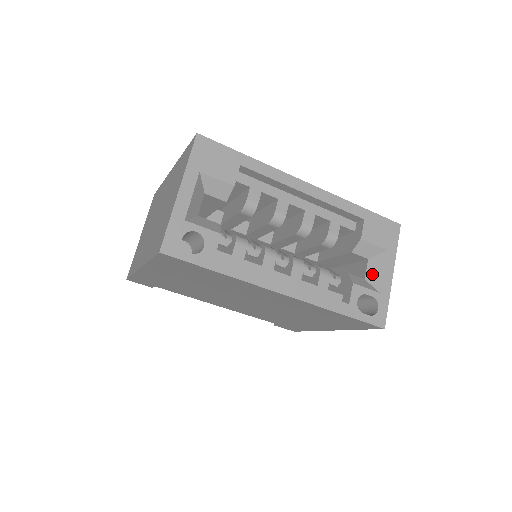
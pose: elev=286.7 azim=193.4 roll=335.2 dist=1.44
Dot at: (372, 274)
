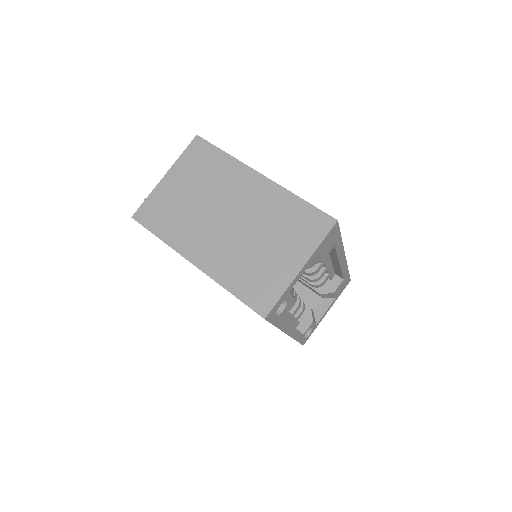
Dot at: (319, 310)
